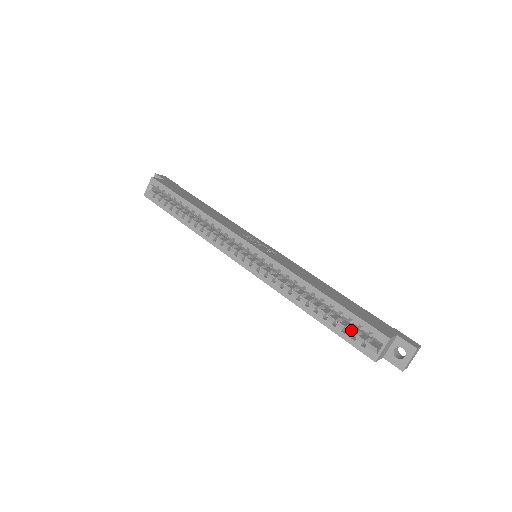
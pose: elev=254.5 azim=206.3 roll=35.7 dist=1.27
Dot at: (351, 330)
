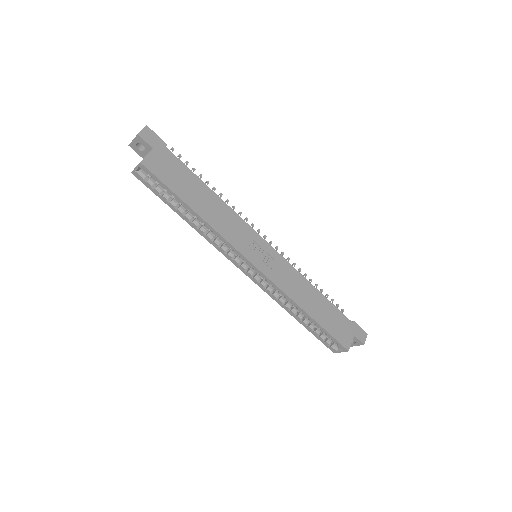
Dot at: (324, 335)
